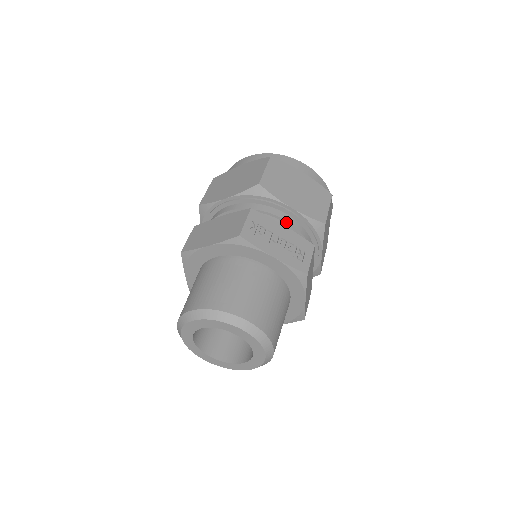
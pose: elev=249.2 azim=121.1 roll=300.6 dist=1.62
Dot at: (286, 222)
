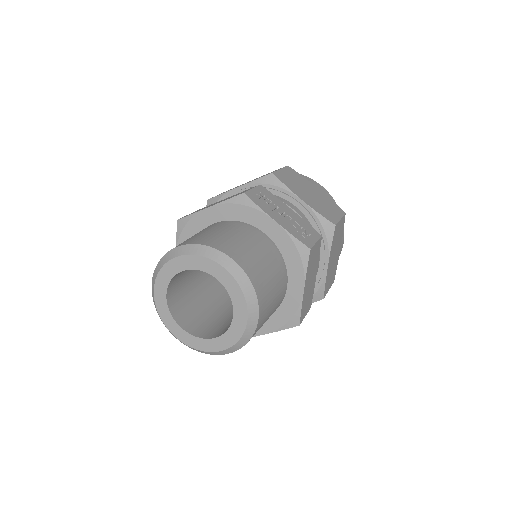
Dot at: occluded
